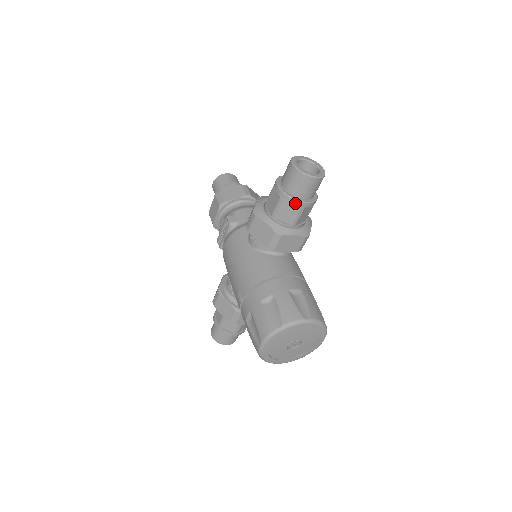
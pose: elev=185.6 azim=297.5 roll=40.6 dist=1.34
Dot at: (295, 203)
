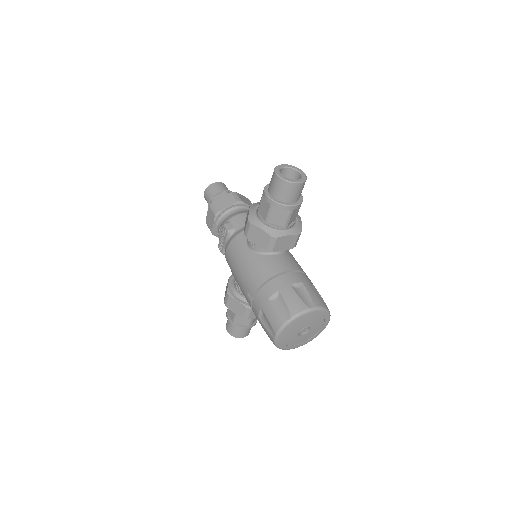
Dot at: (284, 208)
